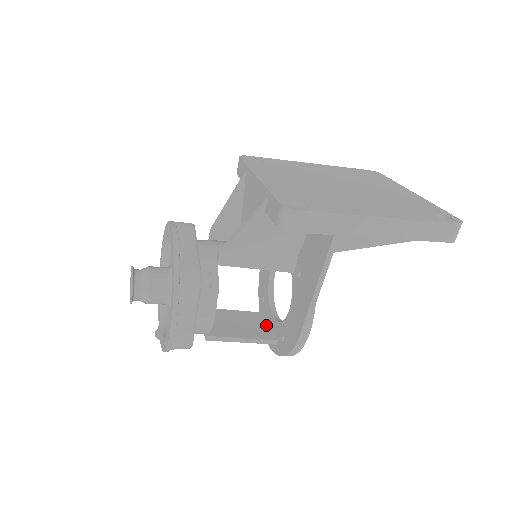
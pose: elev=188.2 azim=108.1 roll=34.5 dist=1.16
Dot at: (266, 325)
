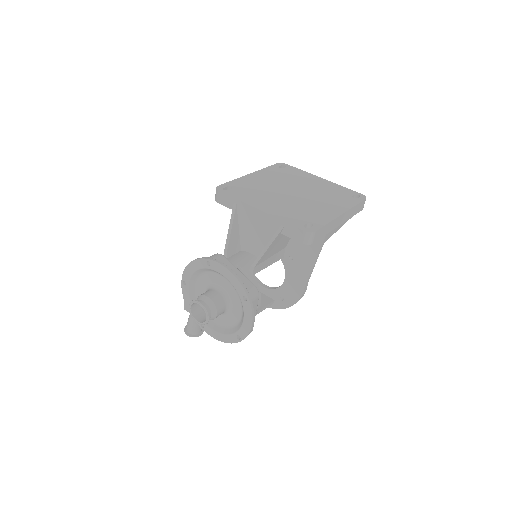
Dot at: occluded
